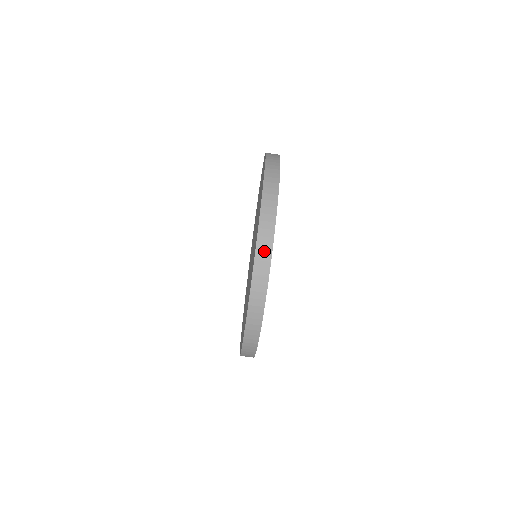
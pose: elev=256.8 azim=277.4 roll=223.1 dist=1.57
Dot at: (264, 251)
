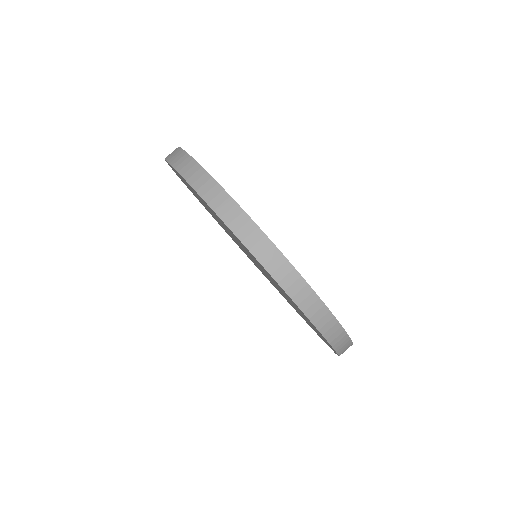
Dot at: (298, 289)
